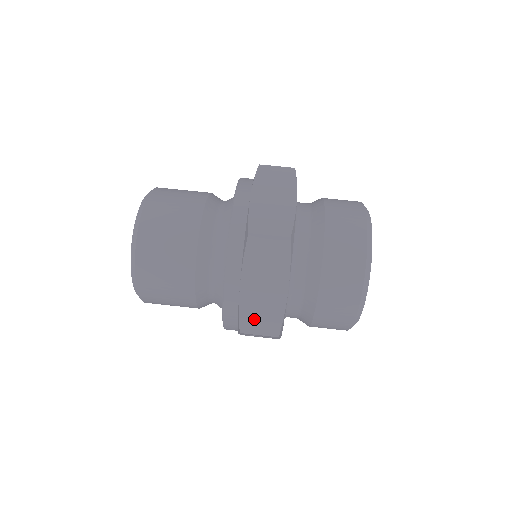
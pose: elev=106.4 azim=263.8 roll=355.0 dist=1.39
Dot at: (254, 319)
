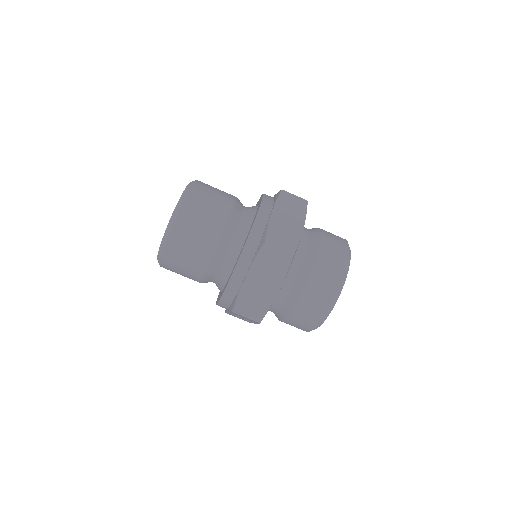
Dot at: (247, 305)
